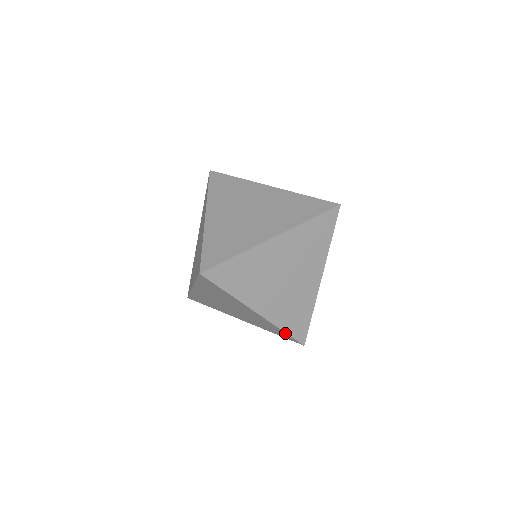
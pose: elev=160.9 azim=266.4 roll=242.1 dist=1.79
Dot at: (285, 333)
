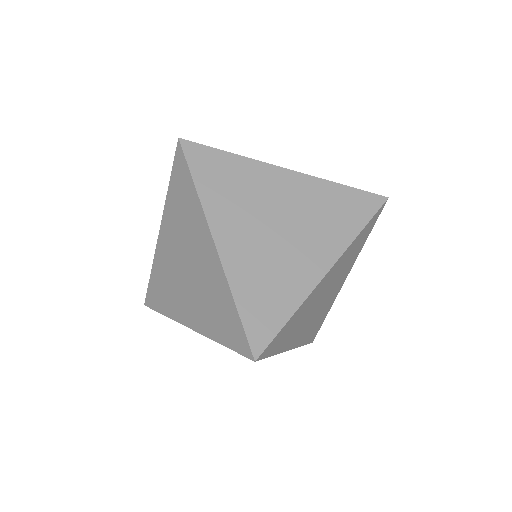
Dot at: occluded
